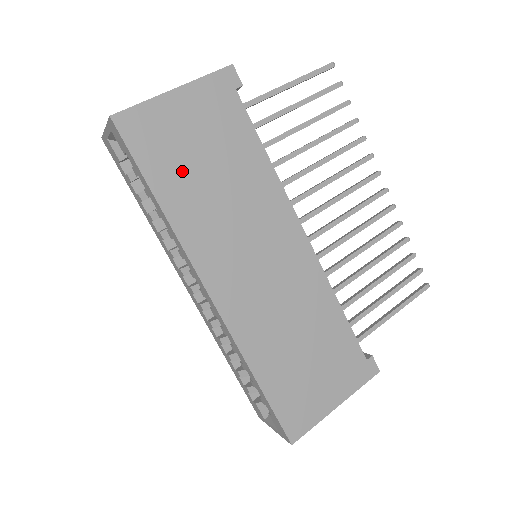
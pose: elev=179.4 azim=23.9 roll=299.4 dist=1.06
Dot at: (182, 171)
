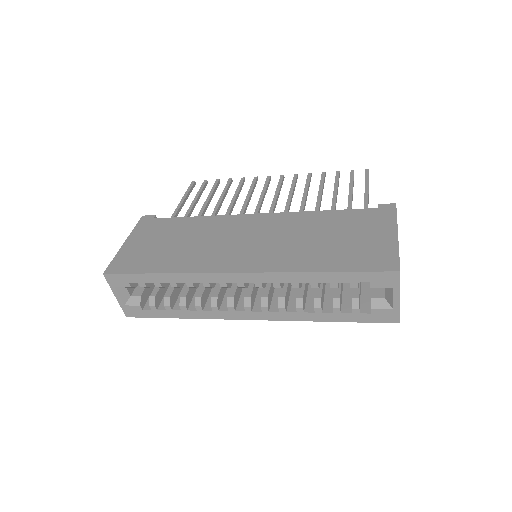
Dot at: (160, 256)
